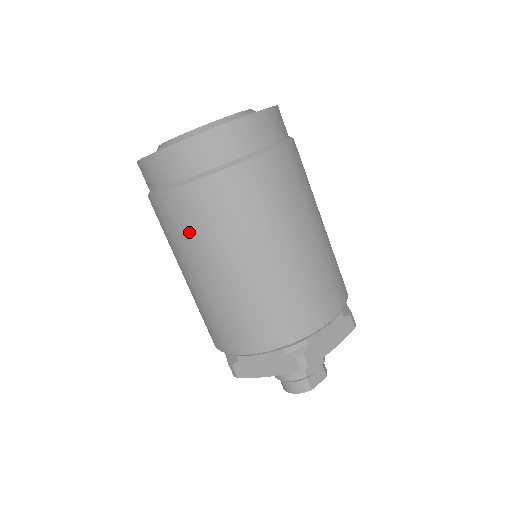
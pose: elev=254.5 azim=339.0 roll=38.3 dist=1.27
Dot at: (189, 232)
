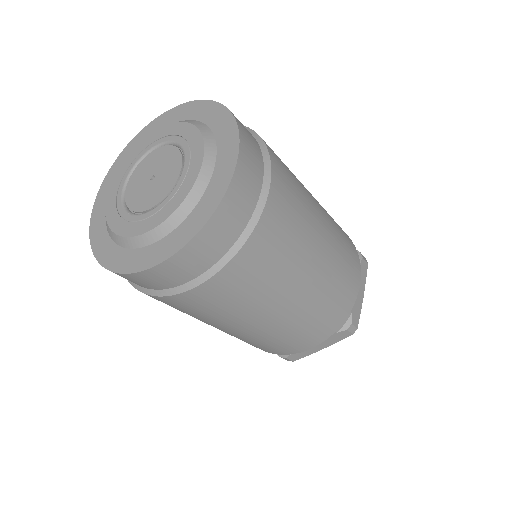
Dot at: (219, 310)
